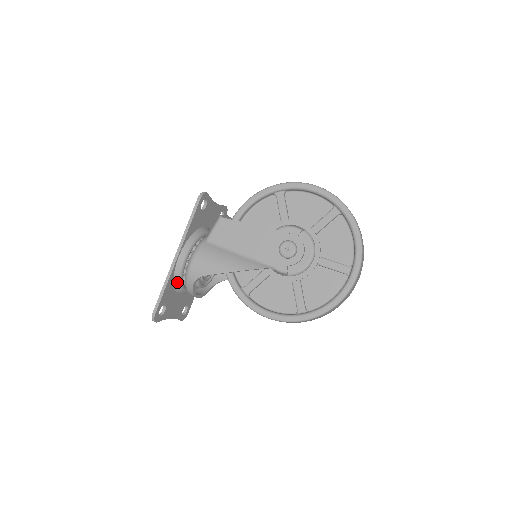
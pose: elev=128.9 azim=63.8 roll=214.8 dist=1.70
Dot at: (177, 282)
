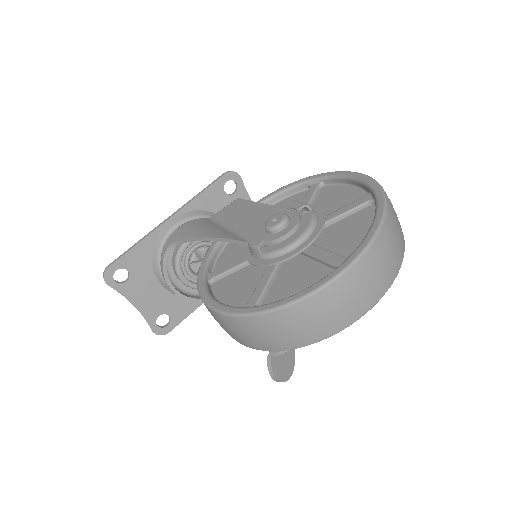
Dot at: (156, 252)
